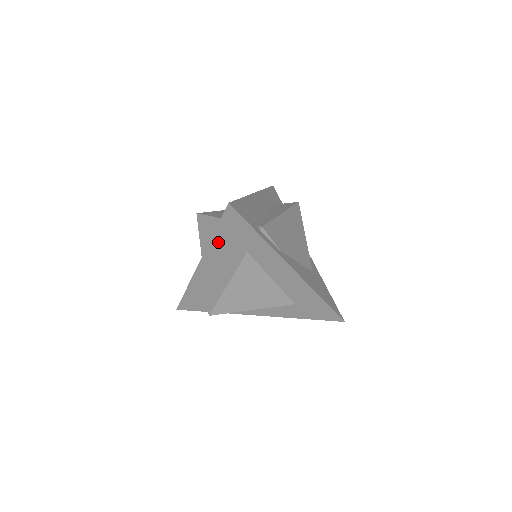
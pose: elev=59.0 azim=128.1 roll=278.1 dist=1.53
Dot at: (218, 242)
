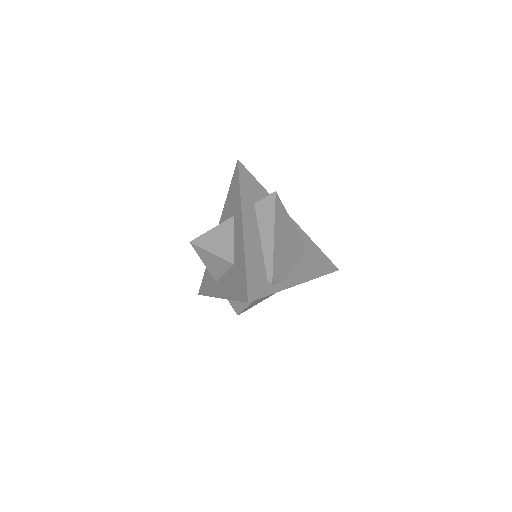
Dot at: occluded
